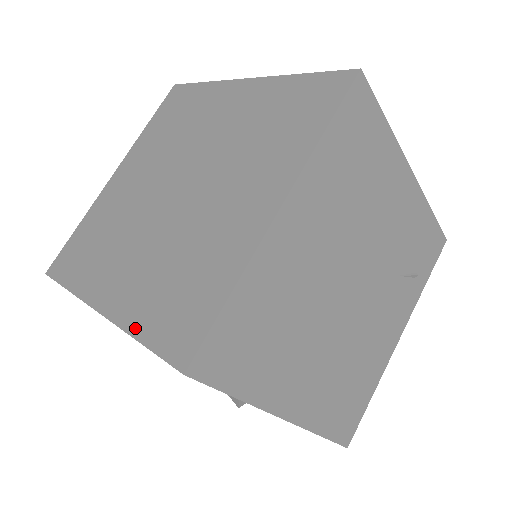
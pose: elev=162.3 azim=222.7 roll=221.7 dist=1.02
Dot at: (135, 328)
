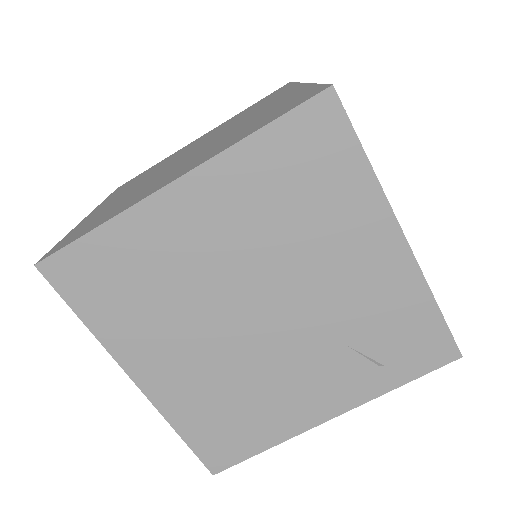
Dot at: (72, 231)
